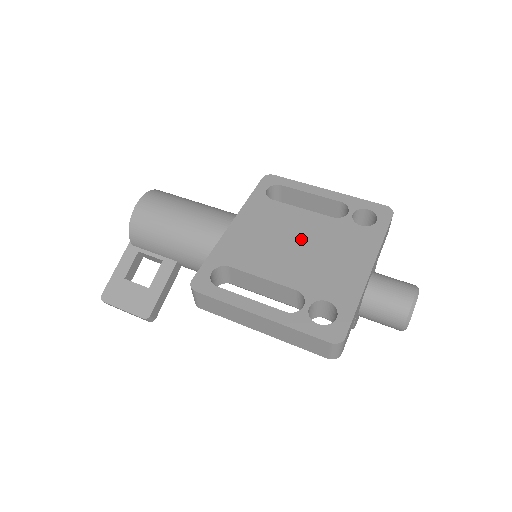
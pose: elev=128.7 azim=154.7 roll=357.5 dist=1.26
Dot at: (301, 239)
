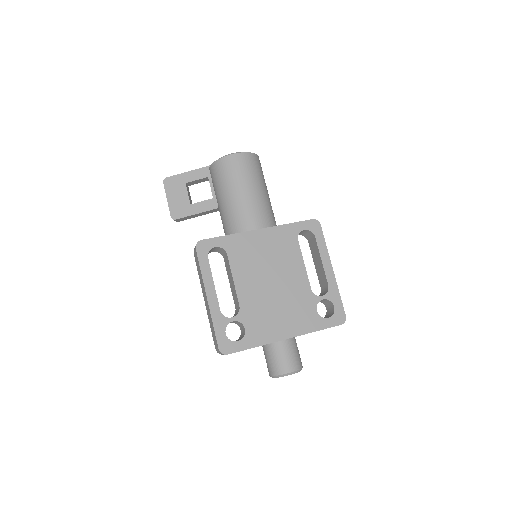
Dot at: (279, 282)
